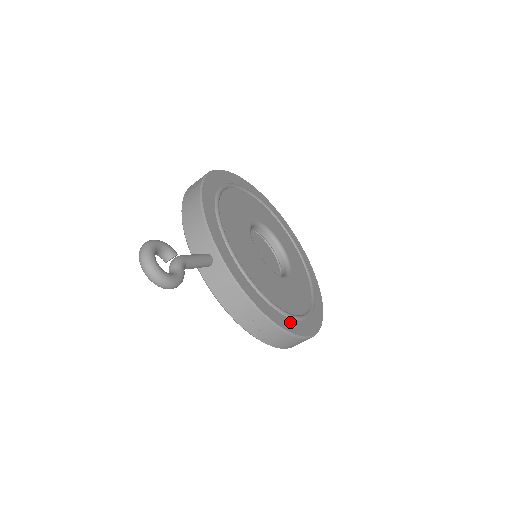
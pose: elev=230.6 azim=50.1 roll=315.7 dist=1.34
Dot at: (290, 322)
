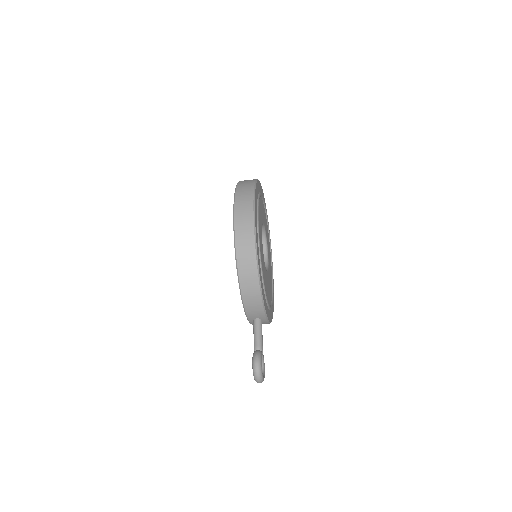
Dot at: occluded
